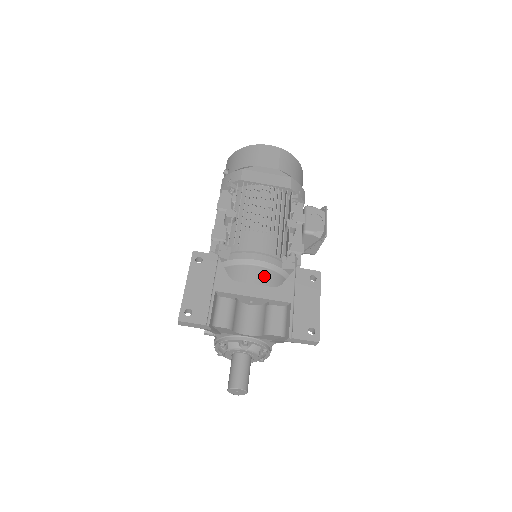
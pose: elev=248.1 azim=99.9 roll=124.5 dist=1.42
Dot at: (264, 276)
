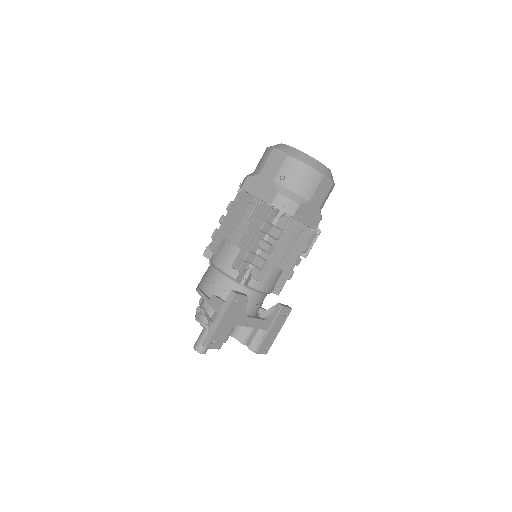
Dot at: (261, 301)
